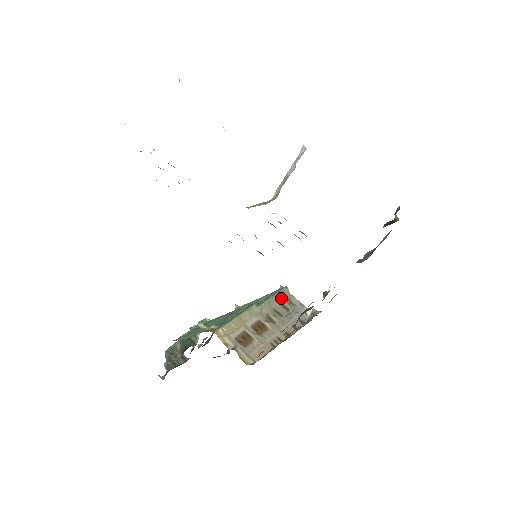
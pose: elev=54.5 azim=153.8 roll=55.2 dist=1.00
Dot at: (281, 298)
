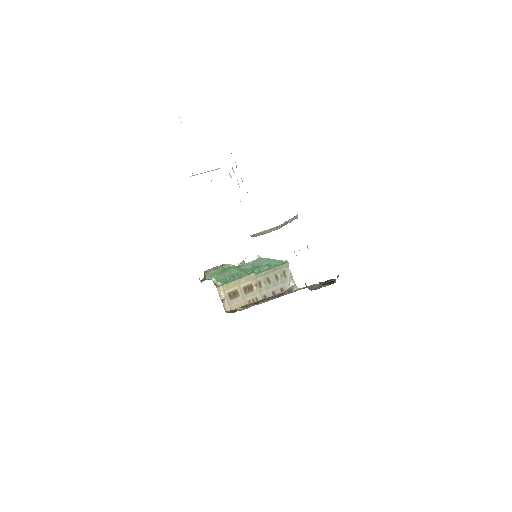
Dot at: (278, 270)
